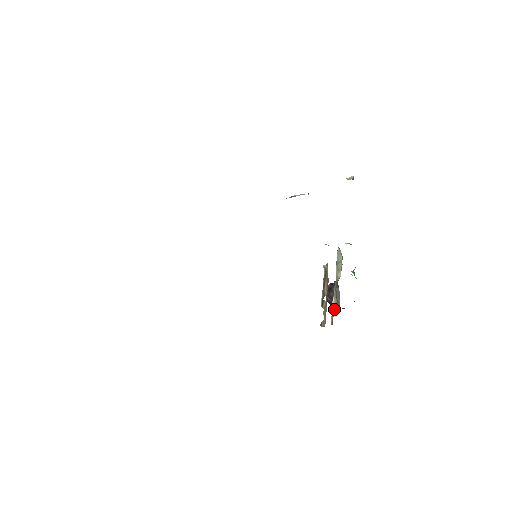
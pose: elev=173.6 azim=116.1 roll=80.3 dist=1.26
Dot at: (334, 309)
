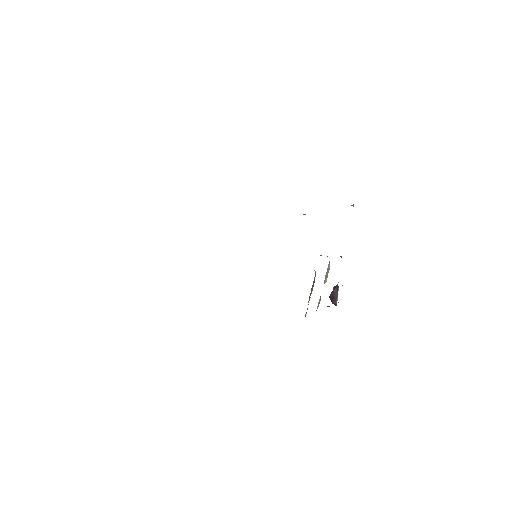
Dot at: (318, 305)
